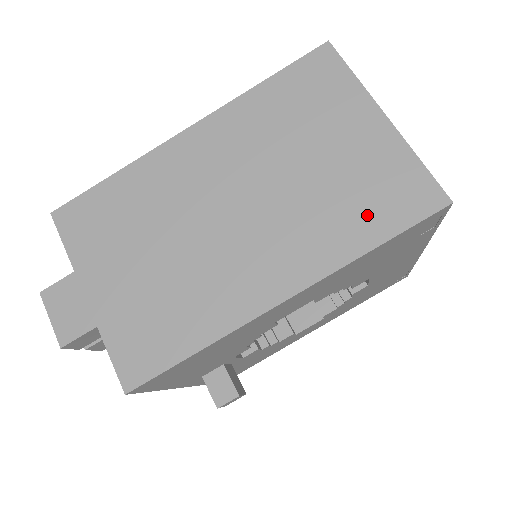
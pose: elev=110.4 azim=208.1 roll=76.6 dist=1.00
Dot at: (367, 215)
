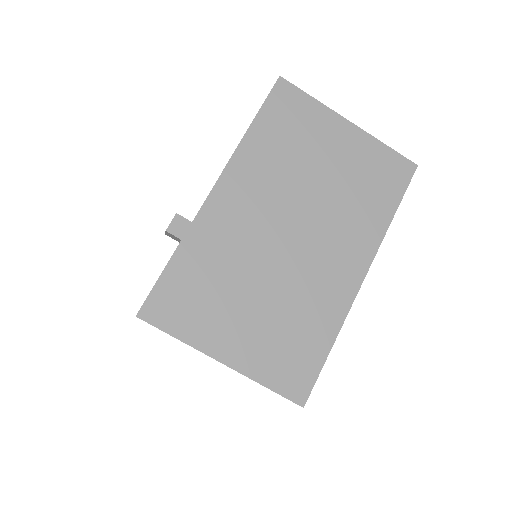
Dot at: occluded
